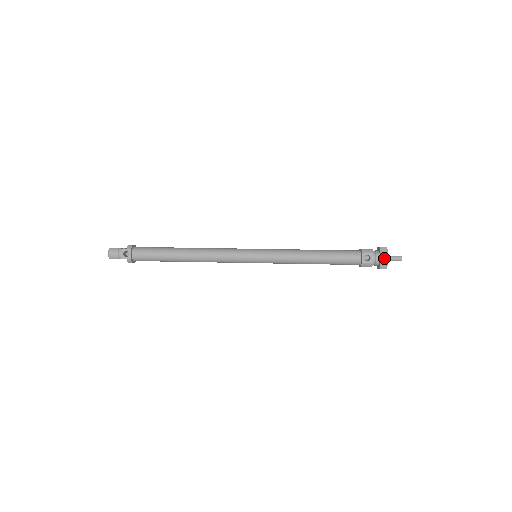
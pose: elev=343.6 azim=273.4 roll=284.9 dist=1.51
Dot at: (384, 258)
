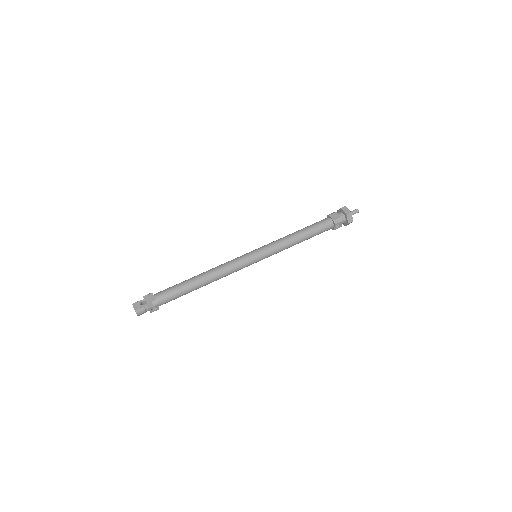
Dot at: occluded
